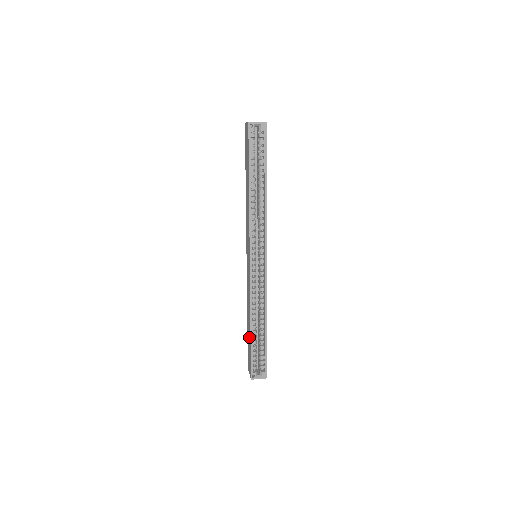
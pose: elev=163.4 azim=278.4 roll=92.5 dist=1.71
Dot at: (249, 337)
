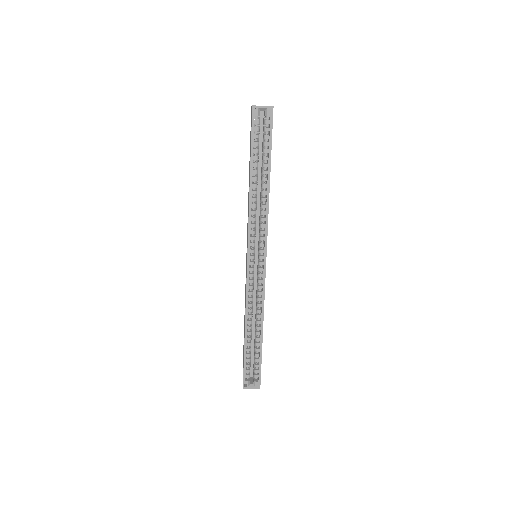
Dot at: occluded
